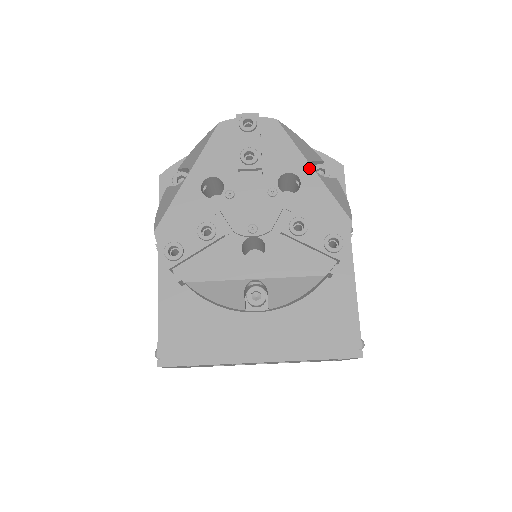
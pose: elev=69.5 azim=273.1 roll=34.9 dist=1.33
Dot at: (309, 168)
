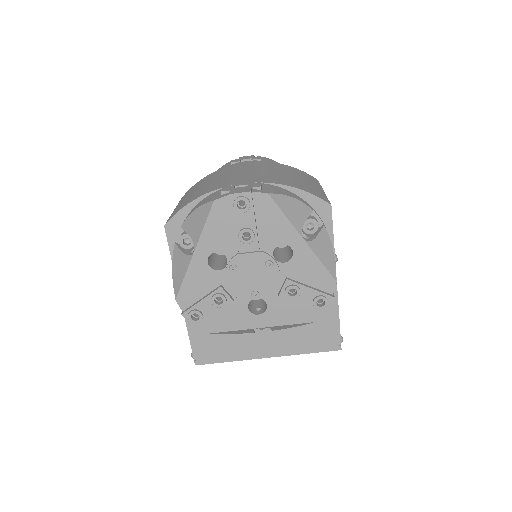
Dot at: (300, 239)
